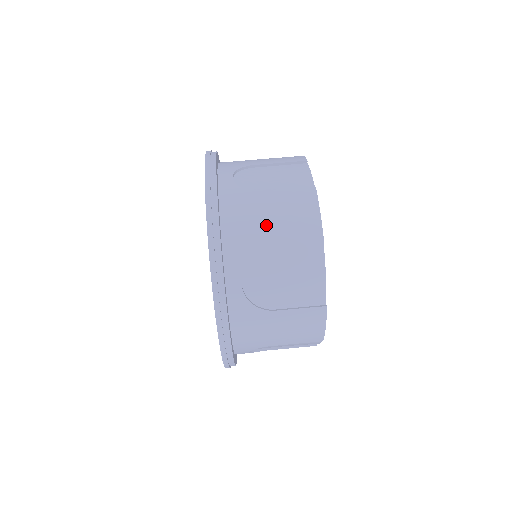
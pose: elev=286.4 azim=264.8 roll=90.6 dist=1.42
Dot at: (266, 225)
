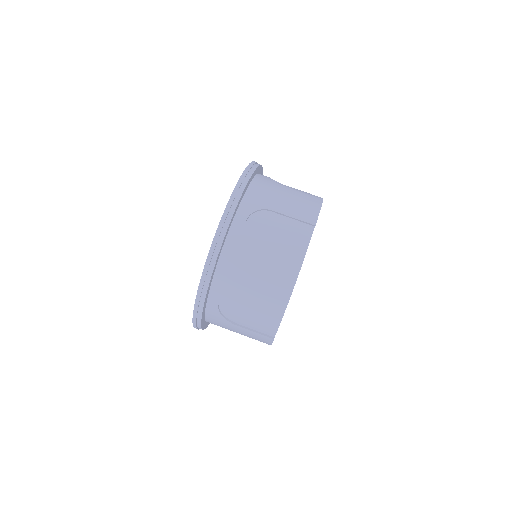
Dot at: (251, 277)
